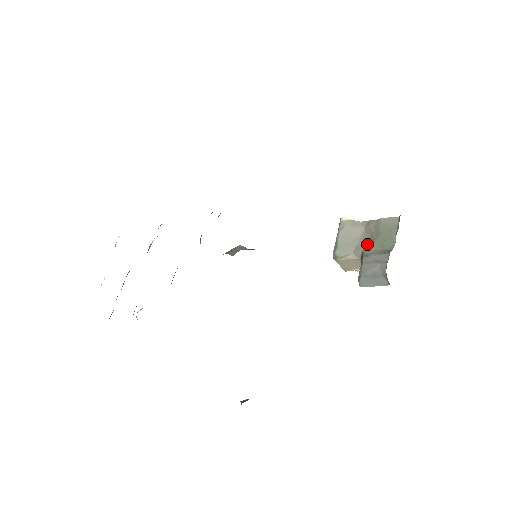
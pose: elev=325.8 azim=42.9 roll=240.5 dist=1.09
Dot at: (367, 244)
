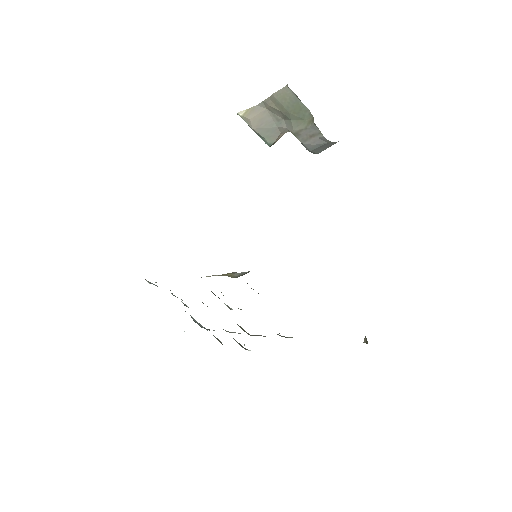
Dot at: (285, 122)
